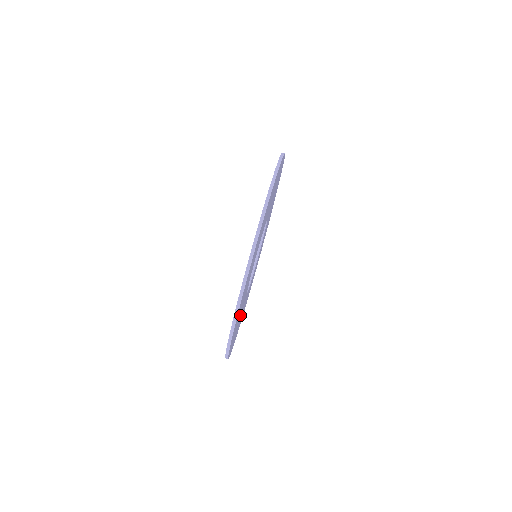
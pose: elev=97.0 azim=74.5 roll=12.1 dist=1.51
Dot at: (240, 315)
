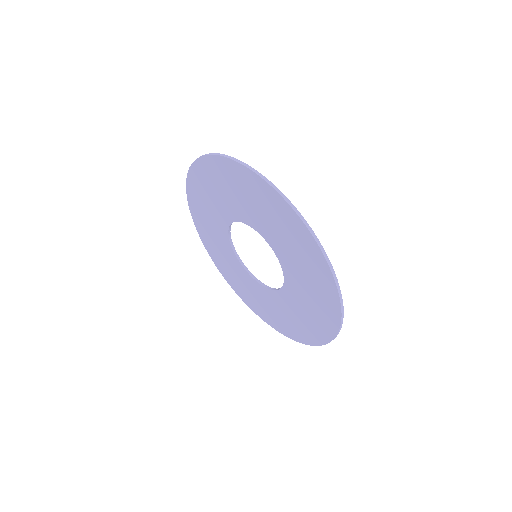
Dot at: (302, 274)
